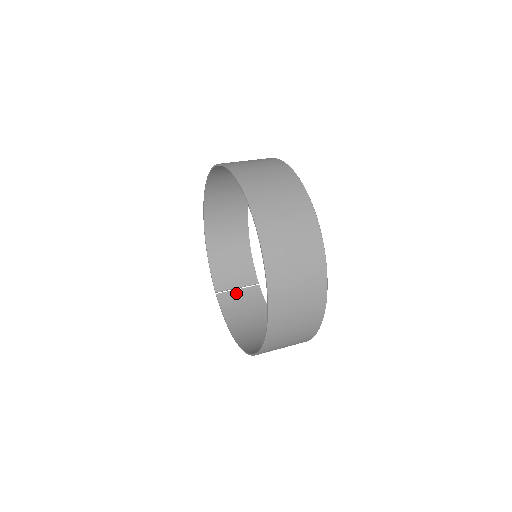
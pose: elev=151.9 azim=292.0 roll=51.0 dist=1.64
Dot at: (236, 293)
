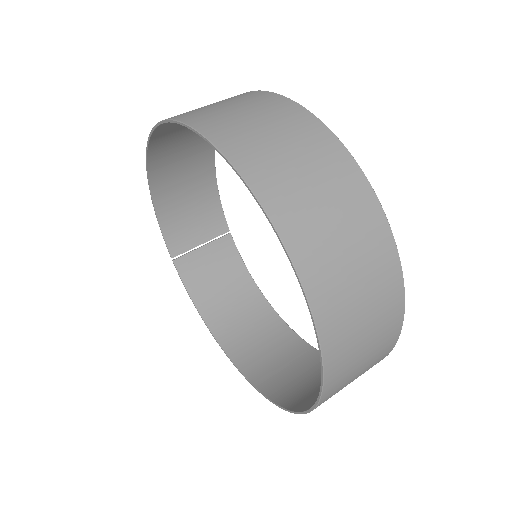
Dot at: (200, 253)
